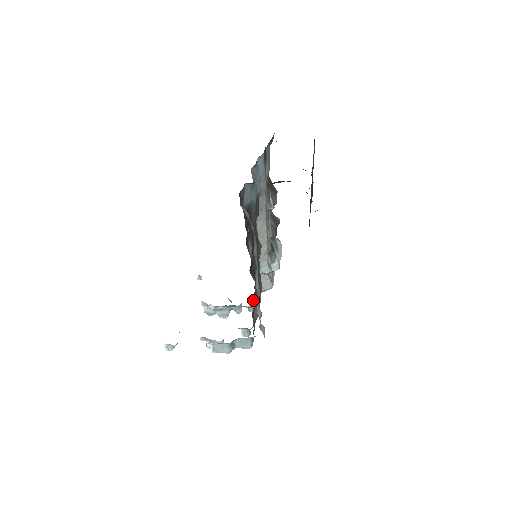
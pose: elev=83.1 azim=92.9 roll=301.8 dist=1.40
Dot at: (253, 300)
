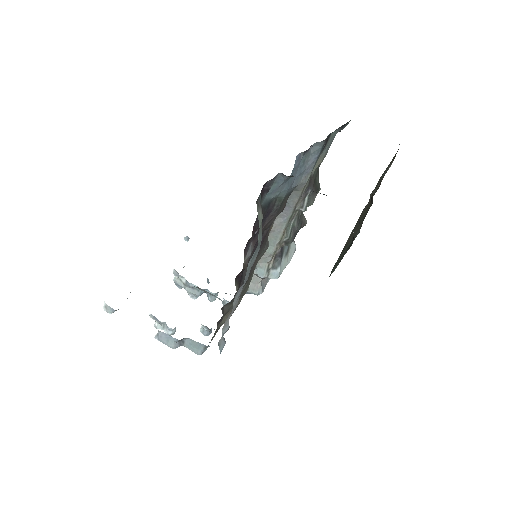
Dot at: (227, 307)
